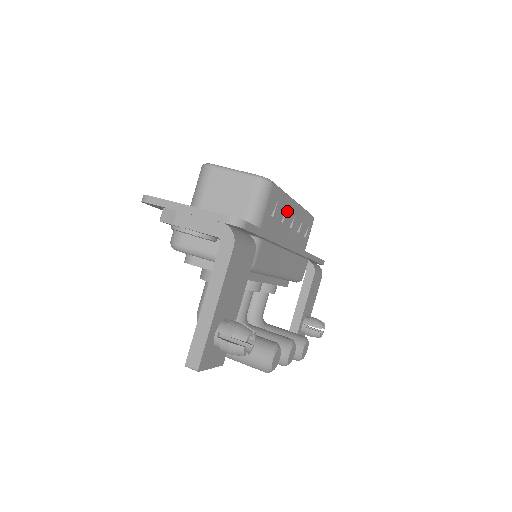
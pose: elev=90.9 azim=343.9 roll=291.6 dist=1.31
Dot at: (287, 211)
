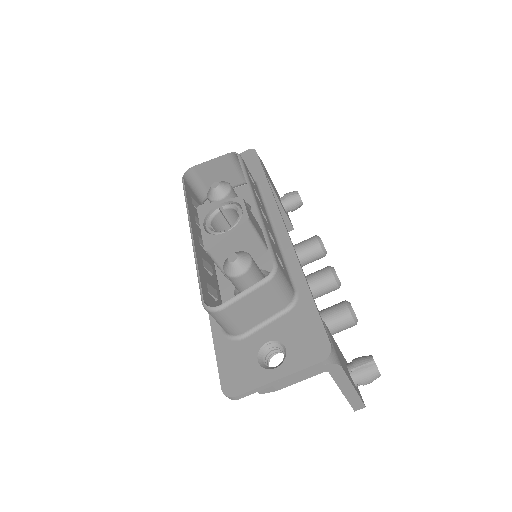
Dot at: (267, 227)
